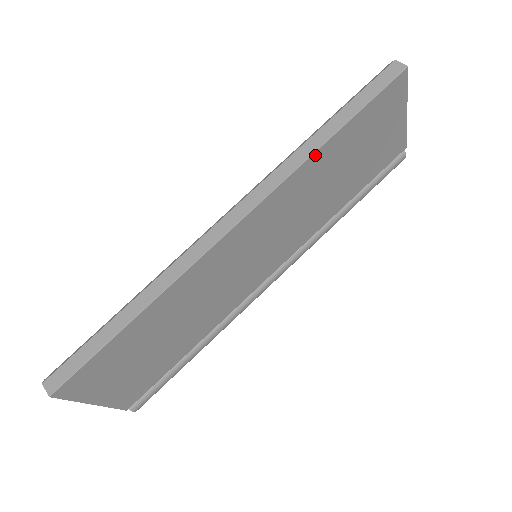
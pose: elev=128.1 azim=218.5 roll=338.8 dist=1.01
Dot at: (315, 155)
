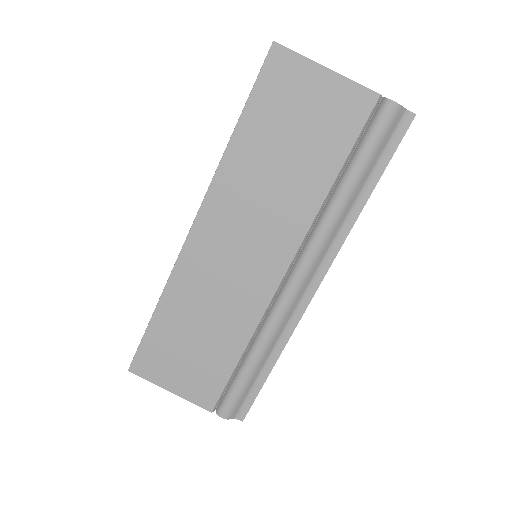
Dot at: (229, 151)
